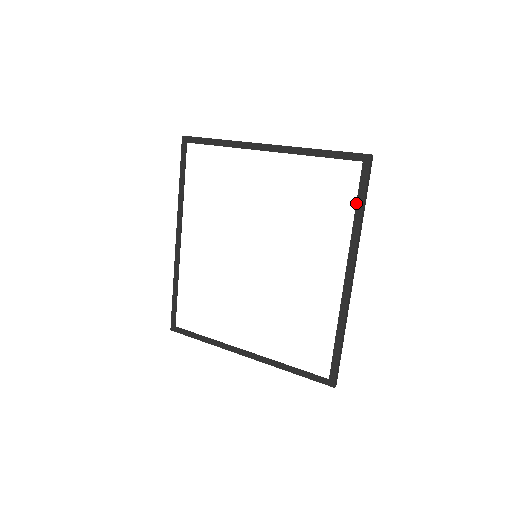
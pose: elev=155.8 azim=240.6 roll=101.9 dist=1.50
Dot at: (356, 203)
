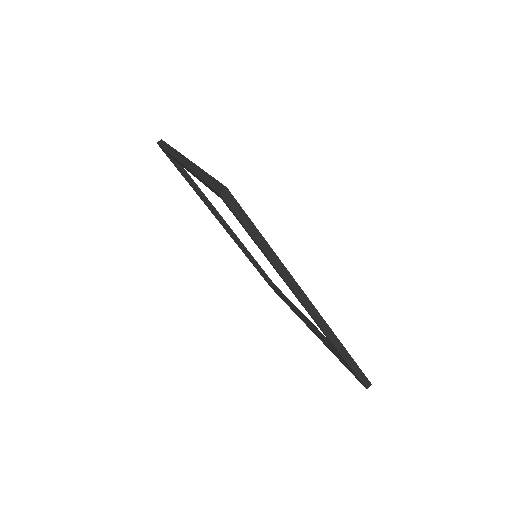
Dot at: (253, 240)
